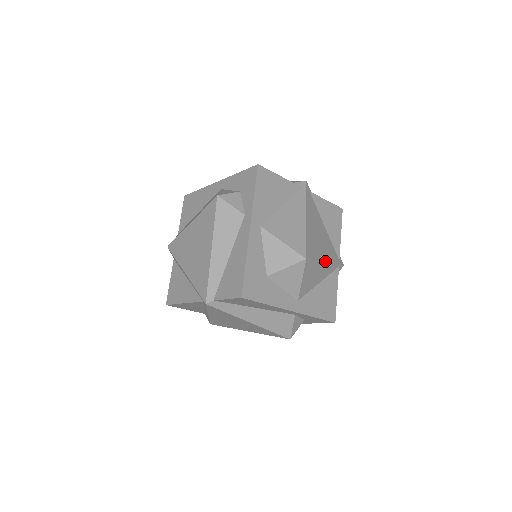
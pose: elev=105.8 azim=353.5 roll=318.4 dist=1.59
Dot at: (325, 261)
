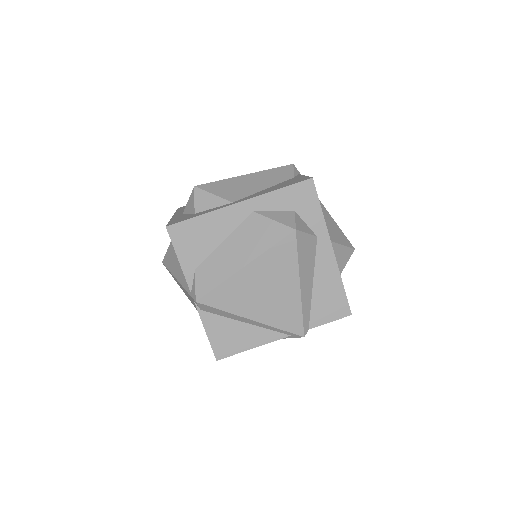
Dot at: occluded
